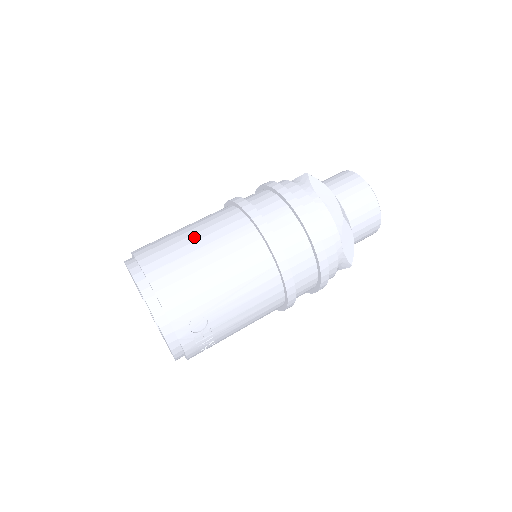
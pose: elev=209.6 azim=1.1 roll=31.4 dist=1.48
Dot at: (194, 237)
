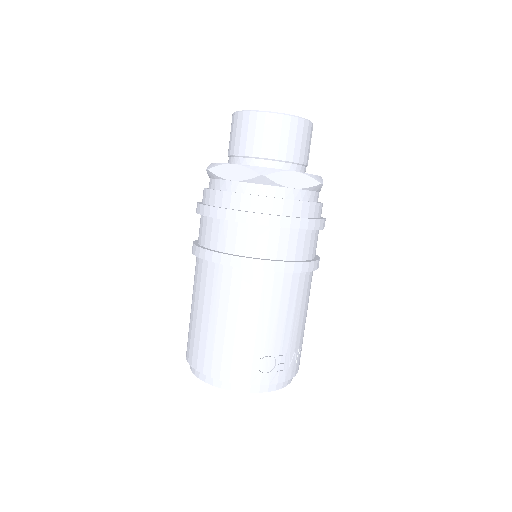
Dot at: (199, 314)
